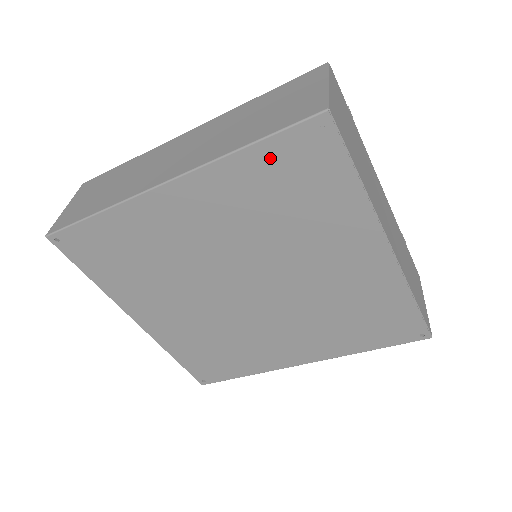
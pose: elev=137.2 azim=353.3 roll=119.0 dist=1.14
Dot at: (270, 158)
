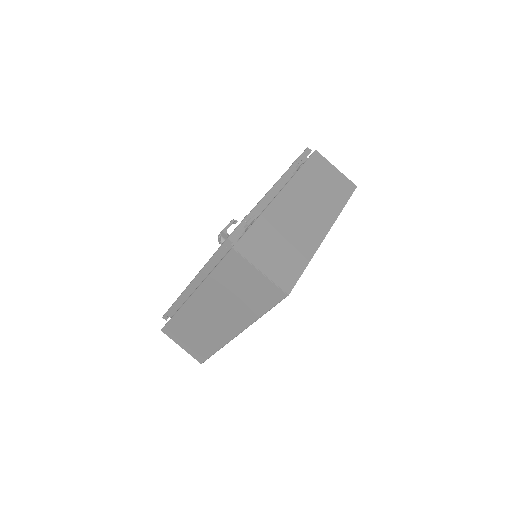
Dot at: occluded
